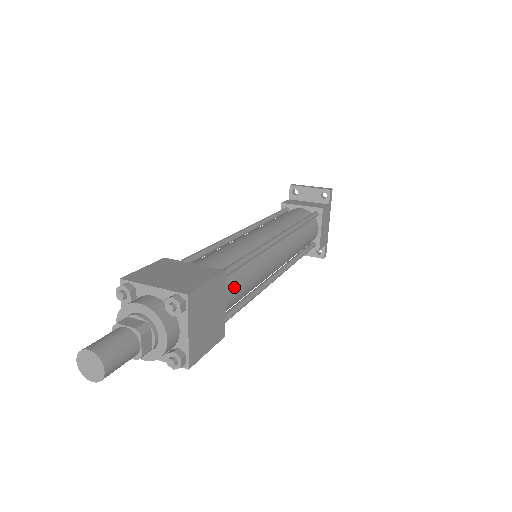
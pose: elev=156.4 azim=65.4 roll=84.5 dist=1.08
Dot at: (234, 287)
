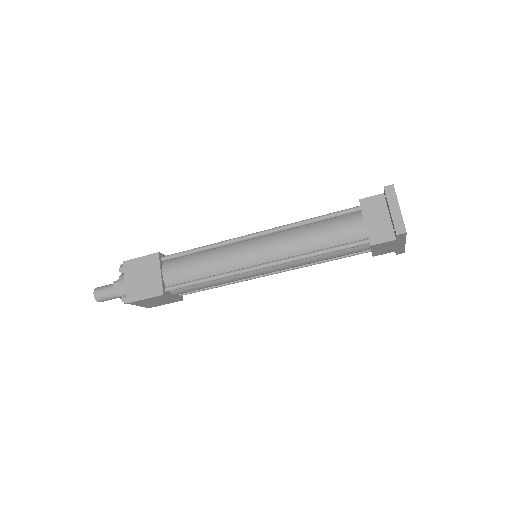
Dot at: (187, 290)
